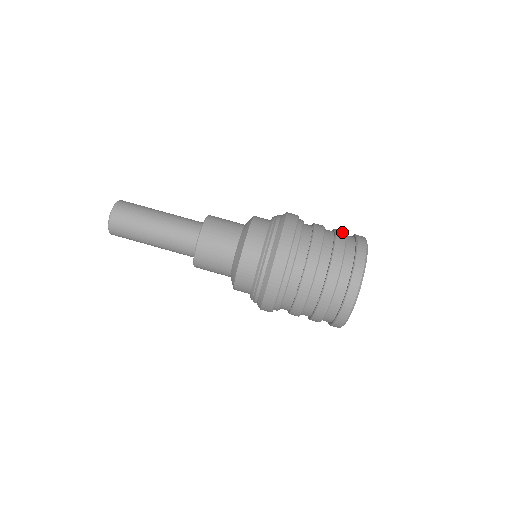
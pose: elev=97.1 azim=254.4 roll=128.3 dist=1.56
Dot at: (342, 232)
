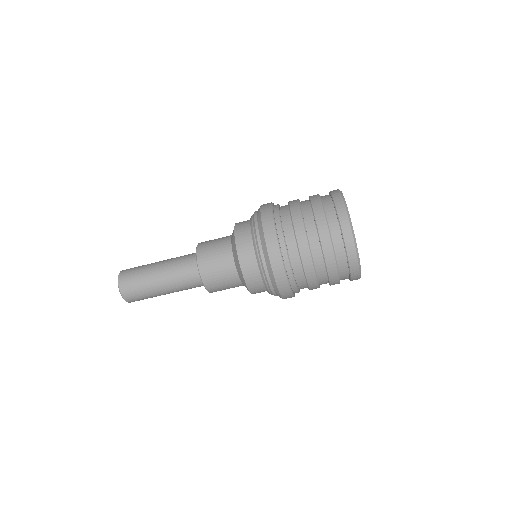
Dot at: (325, 229)
